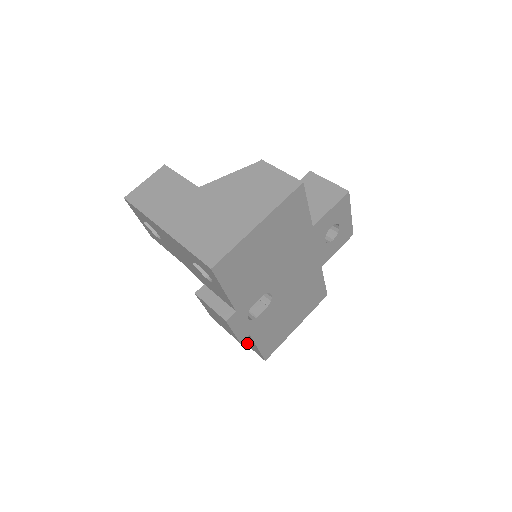
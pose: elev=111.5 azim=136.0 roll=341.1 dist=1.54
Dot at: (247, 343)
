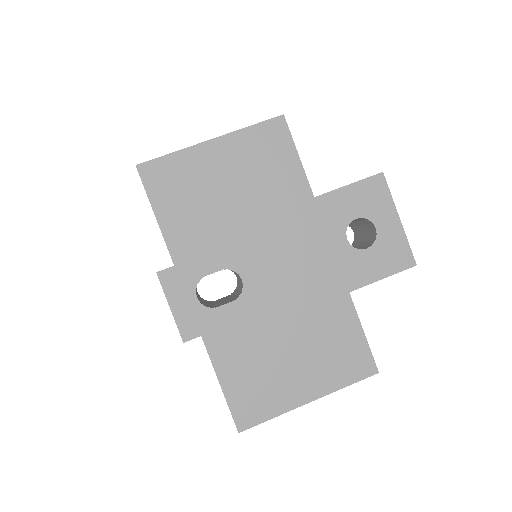
Dot at: occluded
